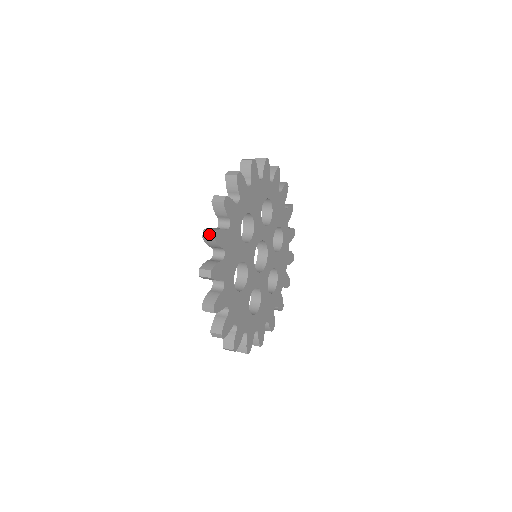
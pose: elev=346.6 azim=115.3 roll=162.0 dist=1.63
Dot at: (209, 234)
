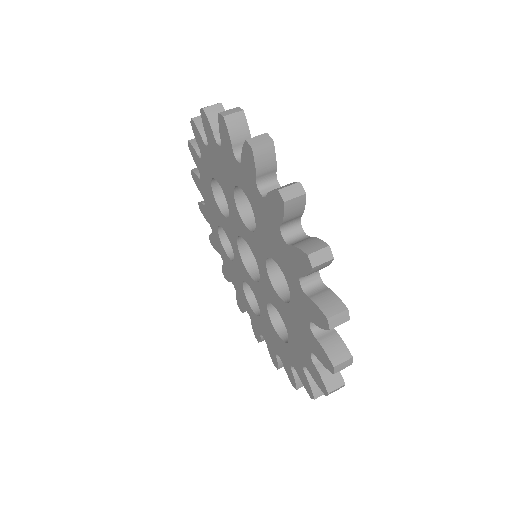
Dot at: (293, 191)
